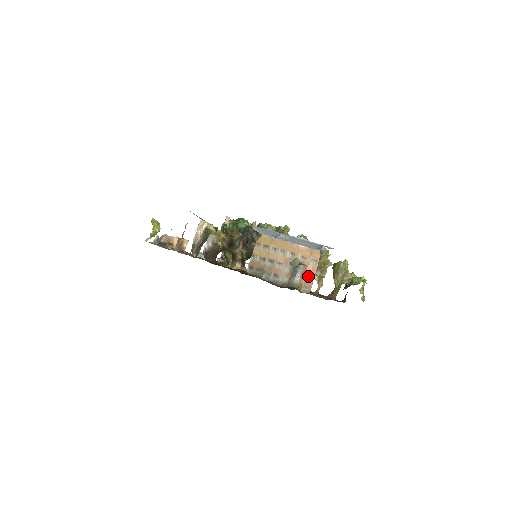
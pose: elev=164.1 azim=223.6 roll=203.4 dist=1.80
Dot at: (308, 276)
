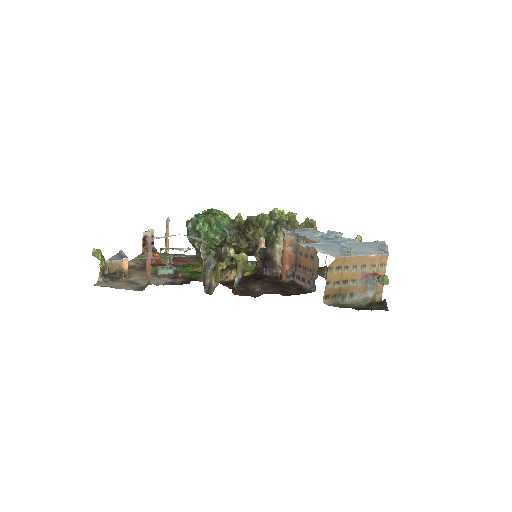
Dot at: (379, 283)
